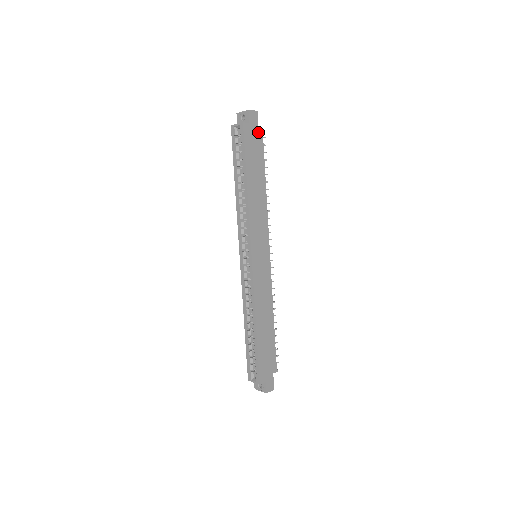
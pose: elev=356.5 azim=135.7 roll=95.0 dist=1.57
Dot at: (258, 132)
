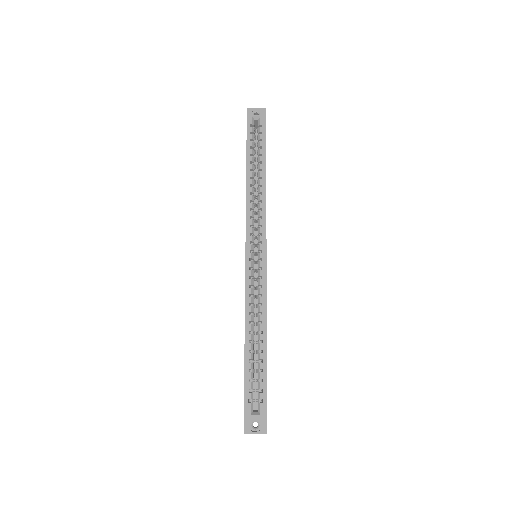
Dot at: occluded
